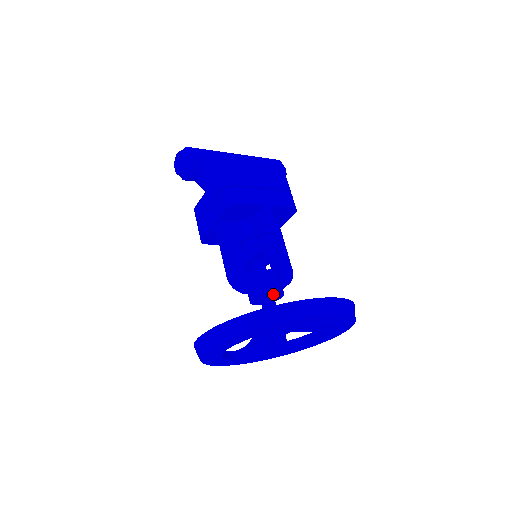
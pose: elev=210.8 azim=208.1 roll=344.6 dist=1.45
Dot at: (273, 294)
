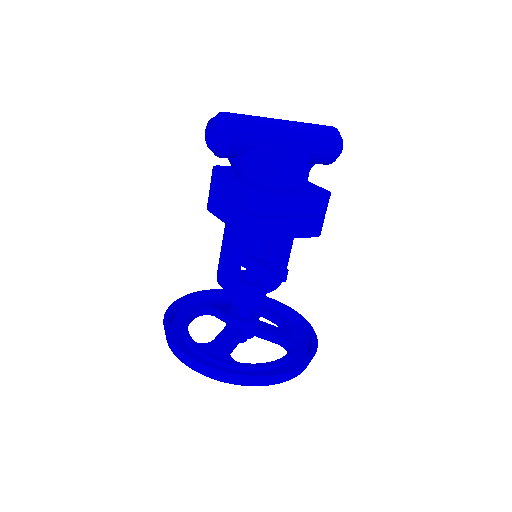
Dot at: occluded
